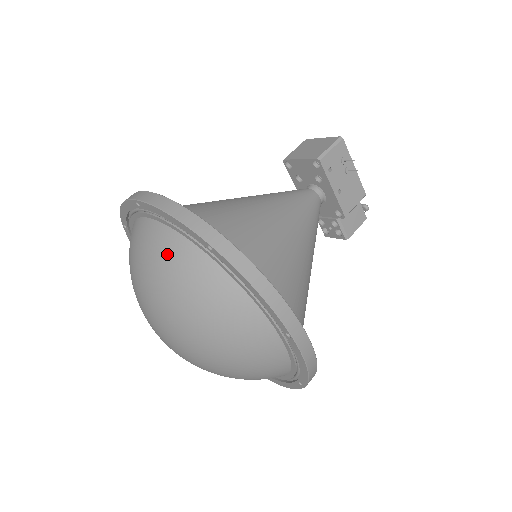
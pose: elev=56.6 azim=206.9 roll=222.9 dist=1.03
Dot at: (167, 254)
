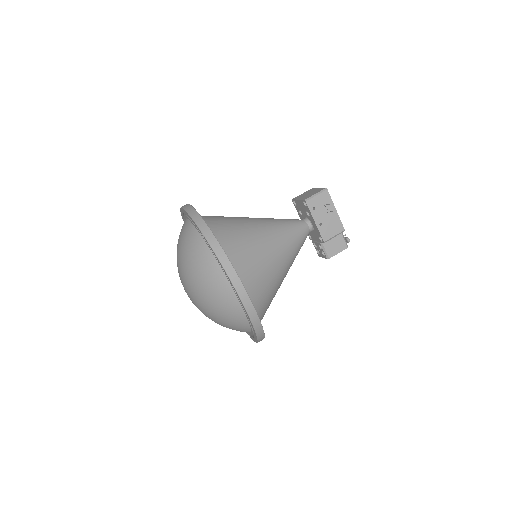
Dot at: (188, 238)
